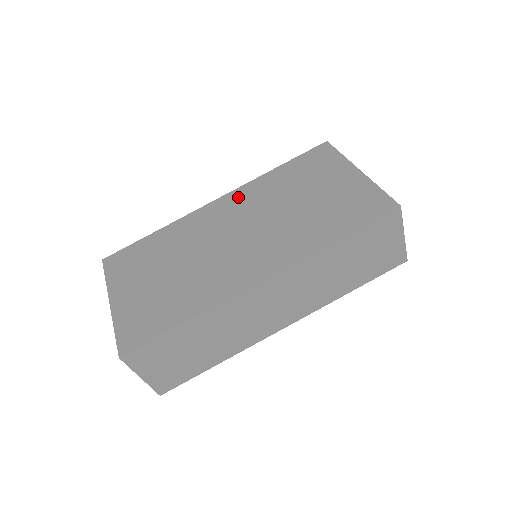
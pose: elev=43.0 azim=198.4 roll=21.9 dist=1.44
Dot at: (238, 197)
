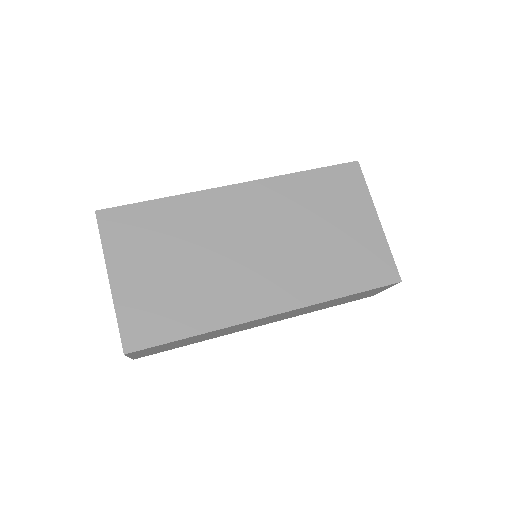
Dot at: (260, 194)
